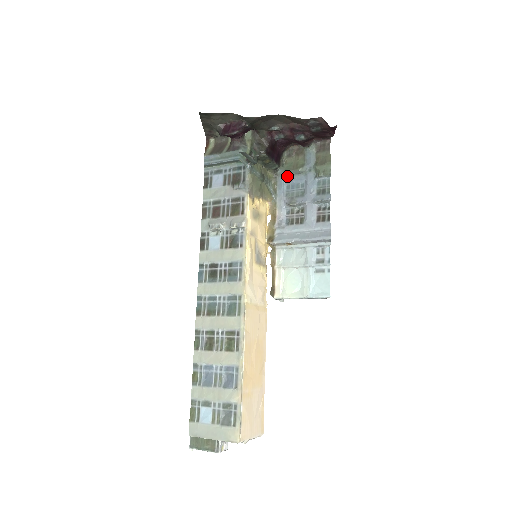
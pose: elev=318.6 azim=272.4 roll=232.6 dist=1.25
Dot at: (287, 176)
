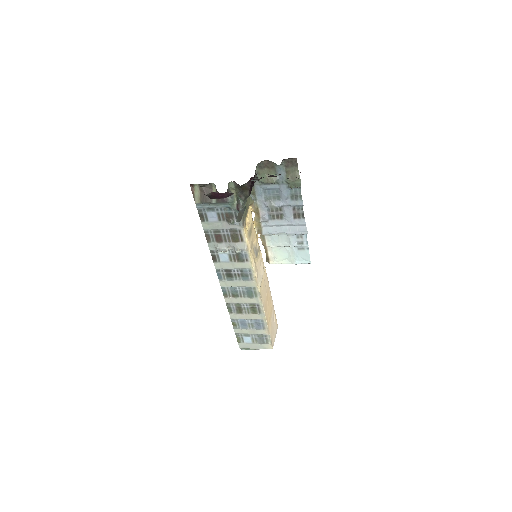
Dot at: (262, 184)
